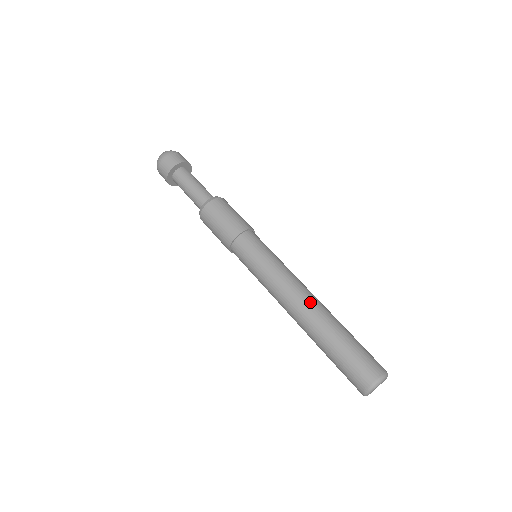
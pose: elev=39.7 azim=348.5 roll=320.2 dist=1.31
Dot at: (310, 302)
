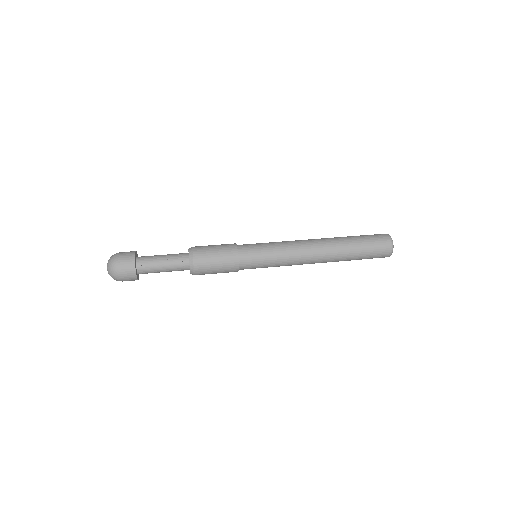
Dot at: (321, 254)
